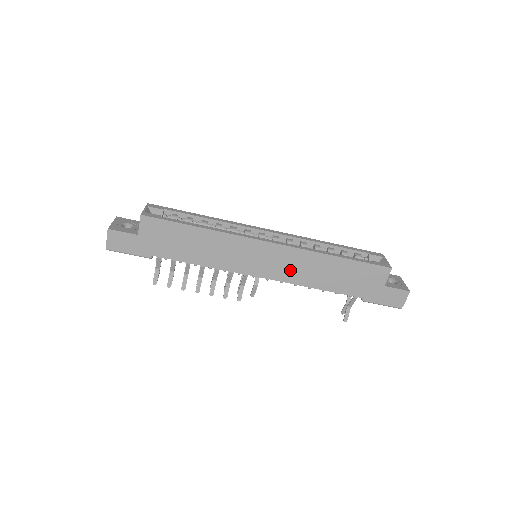
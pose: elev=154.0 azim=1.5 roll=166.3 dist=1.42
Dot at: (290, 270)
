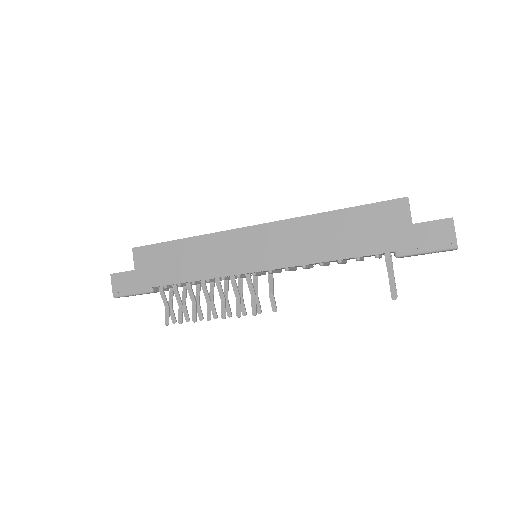
Dot at: (288, 249)
